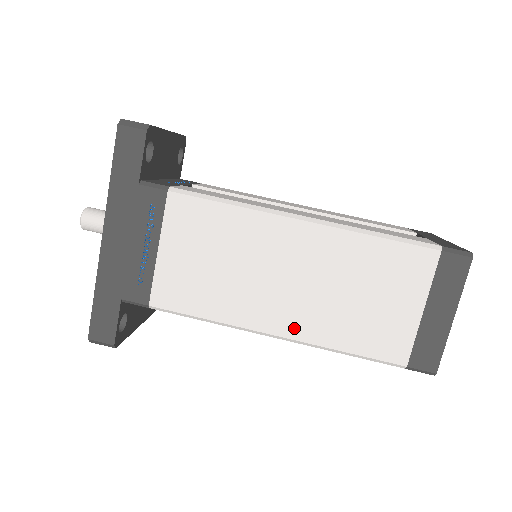
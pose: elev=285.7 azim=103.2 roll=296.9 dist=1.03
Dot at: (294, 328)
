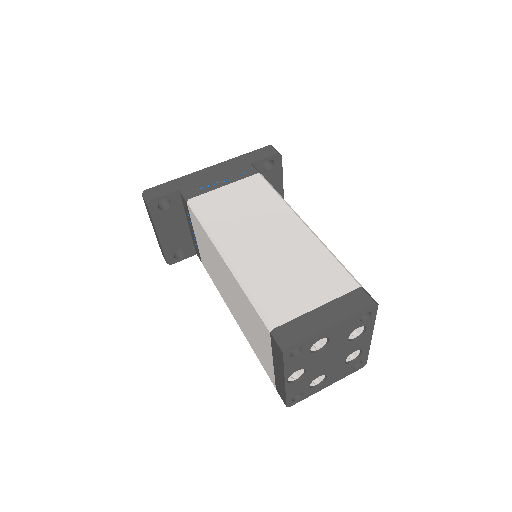
Dot at: (238, 259)
